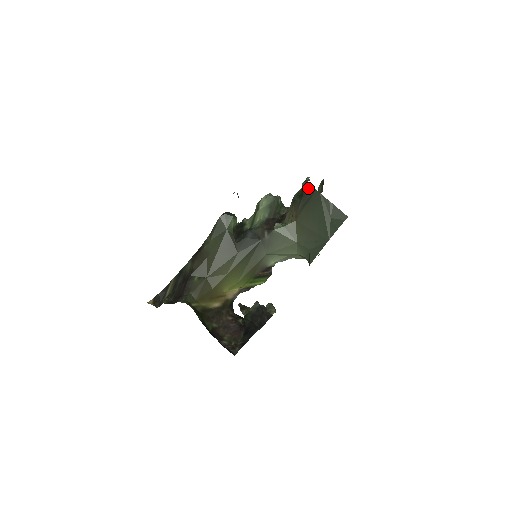
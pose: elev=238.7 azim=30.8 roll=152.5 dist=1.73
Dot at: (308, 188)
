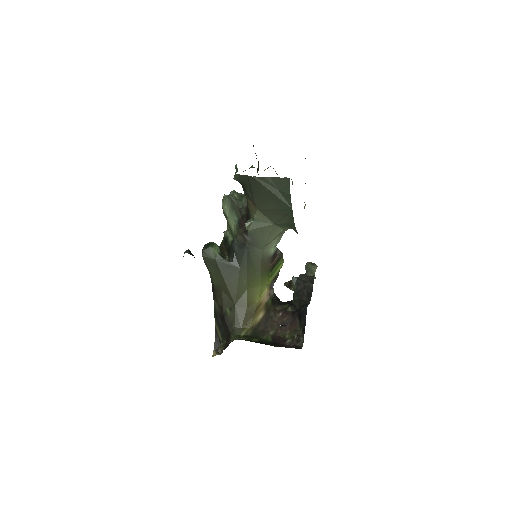
Dot at: (241, 179)
